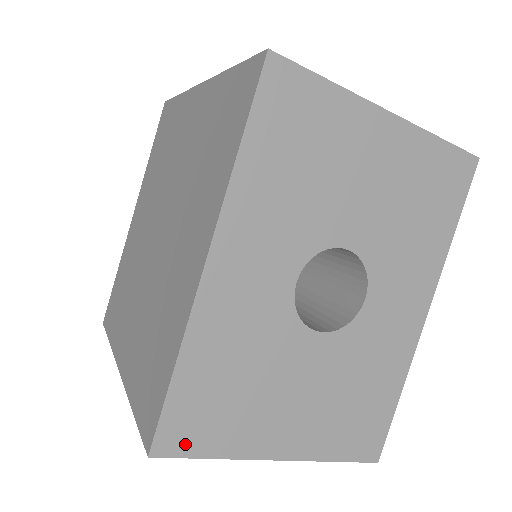
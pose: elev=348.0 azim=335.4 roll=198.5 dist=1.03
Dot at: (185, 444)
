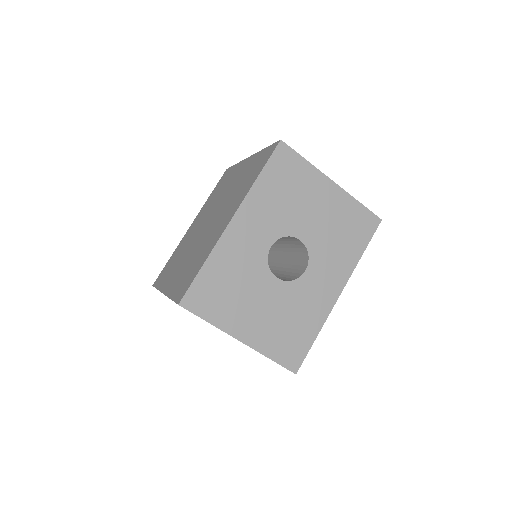
Dot at: (197, 307)
